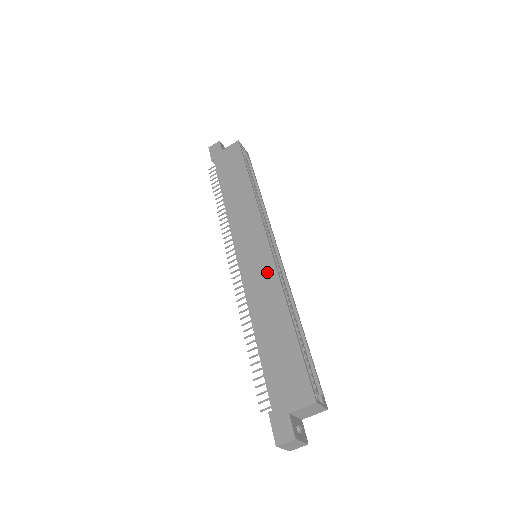
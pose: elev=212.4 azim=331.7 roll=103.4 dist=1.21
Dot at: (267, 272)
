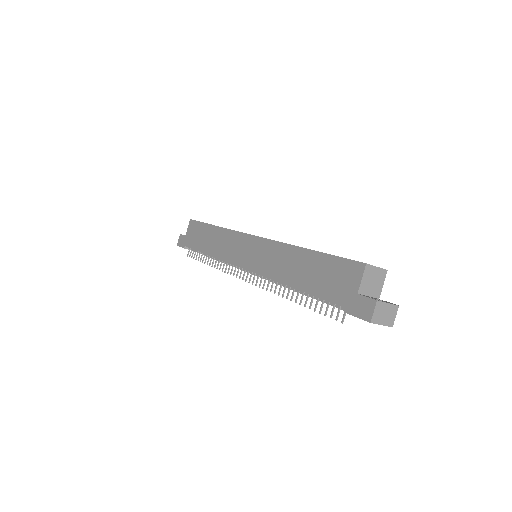
Dot at: (267, 249)
